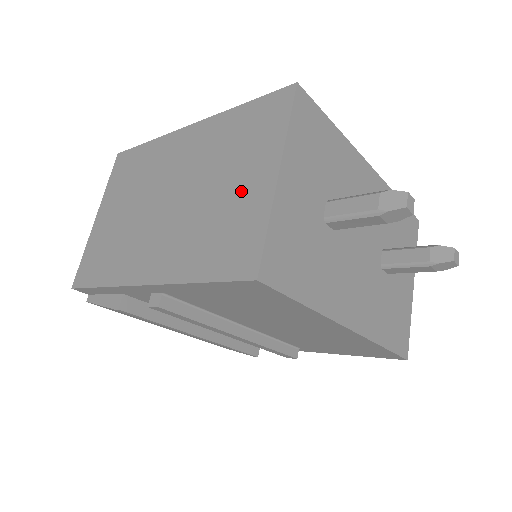
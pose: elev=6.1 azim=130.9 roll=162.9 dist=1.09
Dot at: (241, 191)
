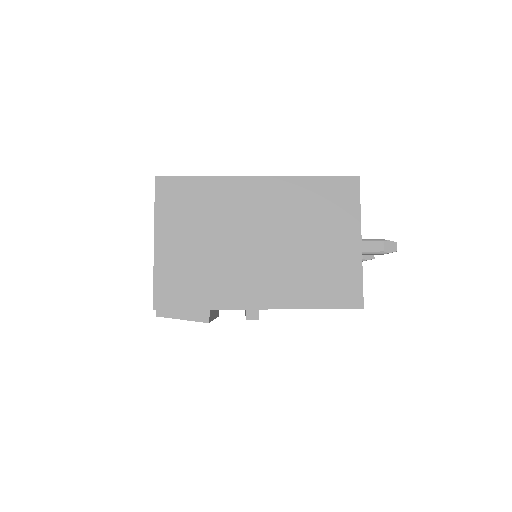
Dot at: (334, 248)
